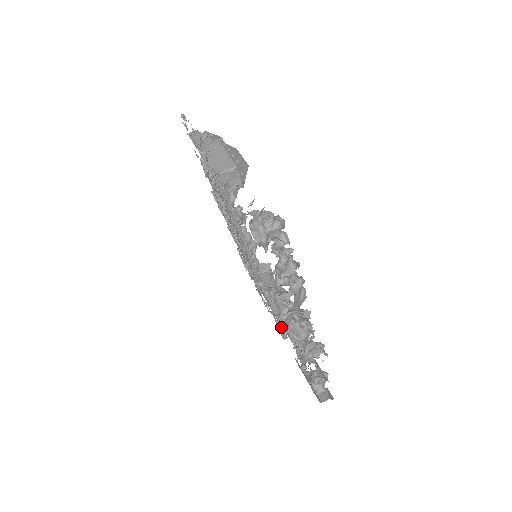
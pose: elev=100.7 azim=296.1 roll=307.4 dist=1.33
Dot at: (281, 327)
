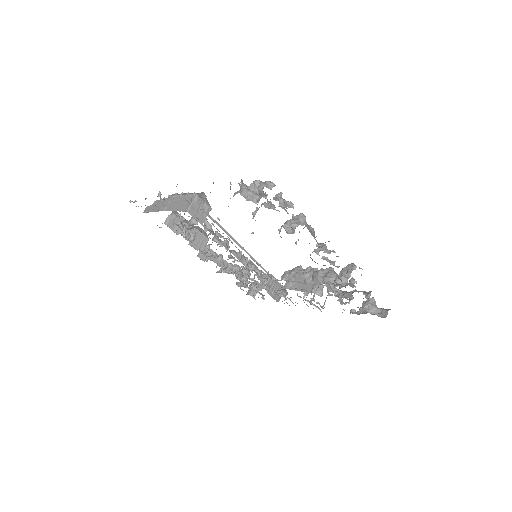
Dot at: occluded
